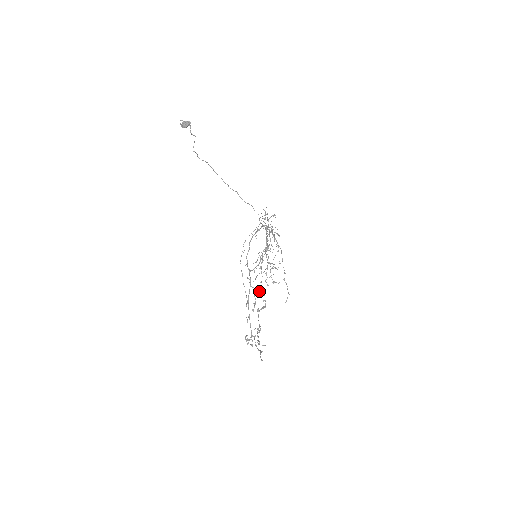
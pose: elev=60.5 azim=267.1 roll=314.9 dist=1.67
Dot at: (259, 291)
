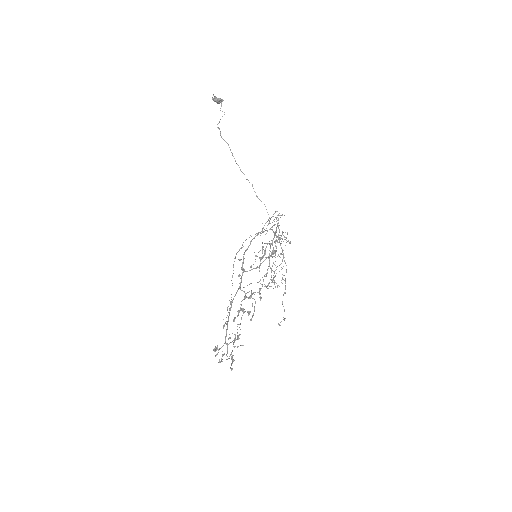
Dot at: occluded
